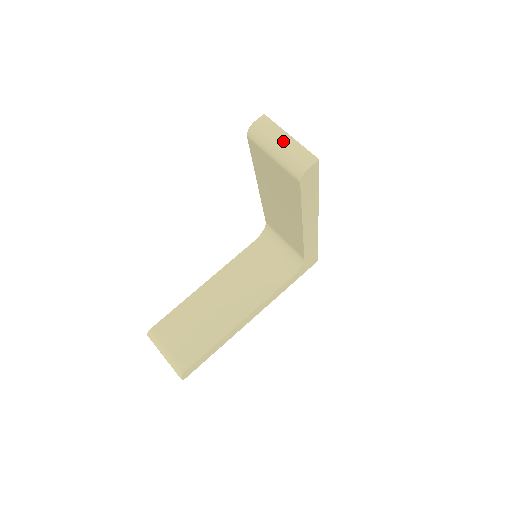
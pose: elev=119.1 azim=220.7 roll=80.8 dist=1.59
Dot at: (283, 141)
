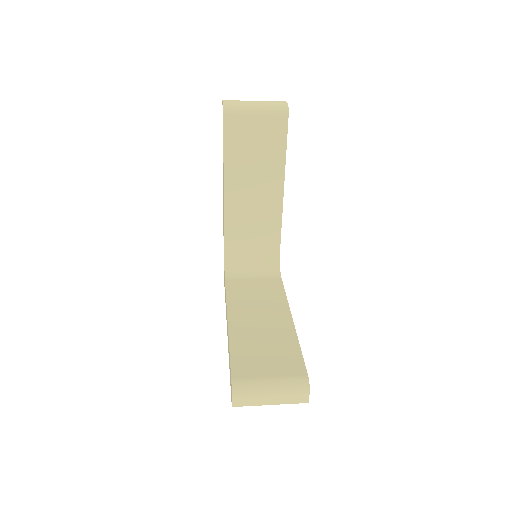
Dot at: (254, 102)
